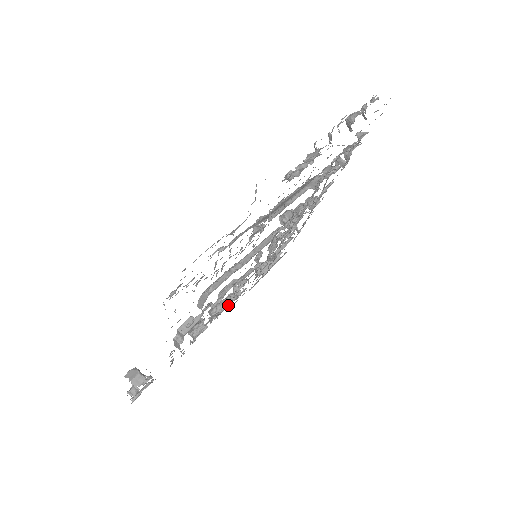
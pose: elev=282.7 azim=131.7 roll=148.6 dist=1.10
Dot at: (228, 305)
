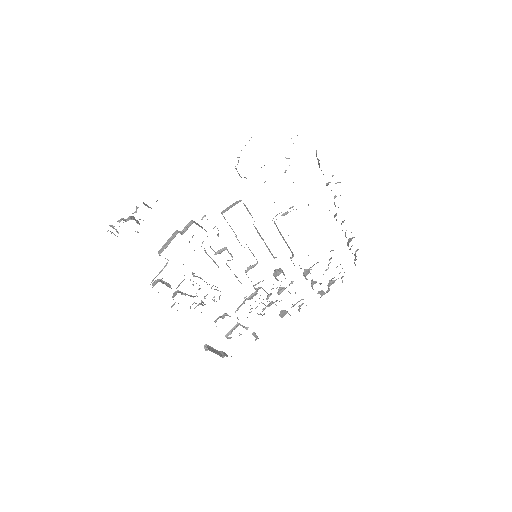
Dot at: occluded
